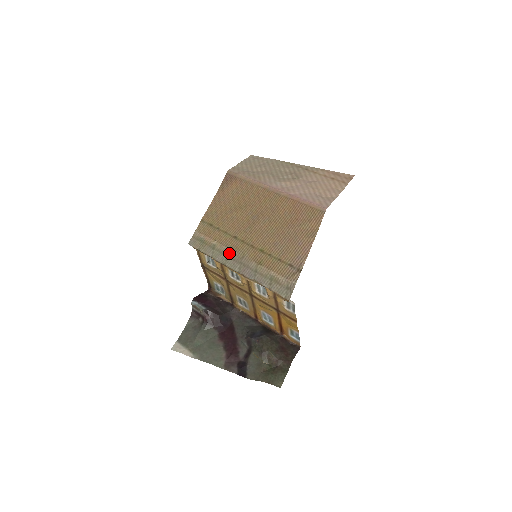
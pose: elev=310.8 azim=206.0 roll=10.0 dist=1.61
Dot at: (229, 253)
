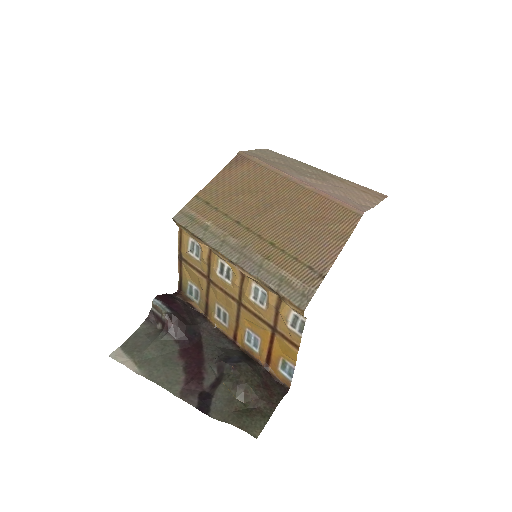
Dot at: (226, 238)
